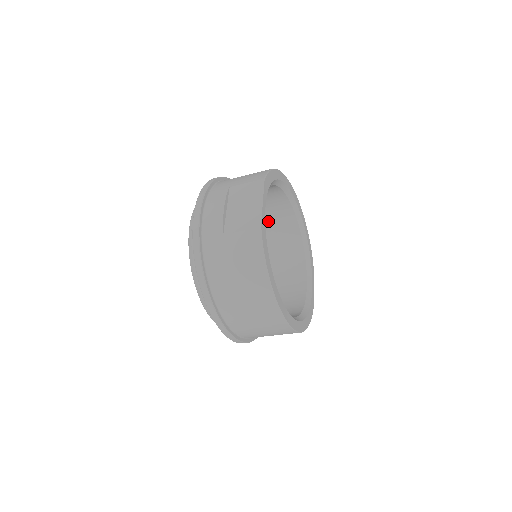
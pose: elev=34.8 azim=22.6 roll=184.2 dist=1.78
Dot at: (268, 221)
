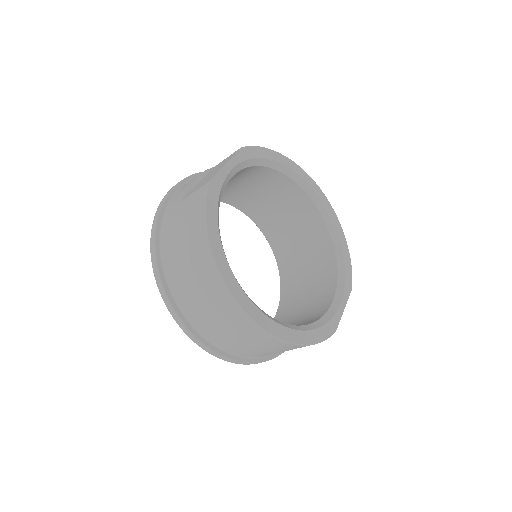
Dot at: (298, 233)
